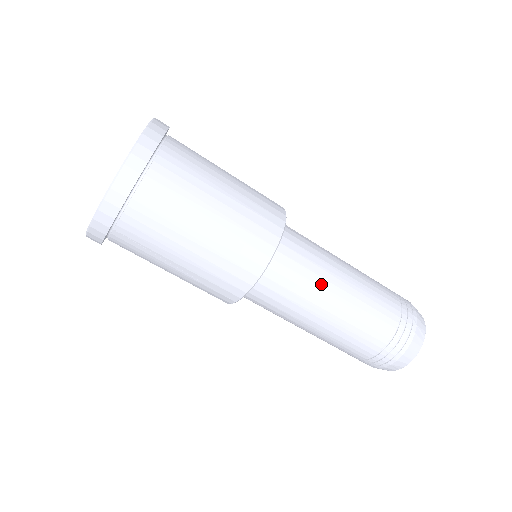
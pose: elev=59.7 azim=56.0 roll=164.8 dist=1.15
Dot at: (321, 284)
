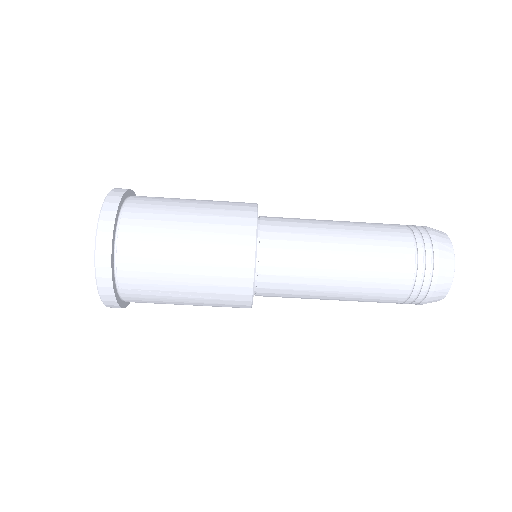
Dot at: (317, 248)
